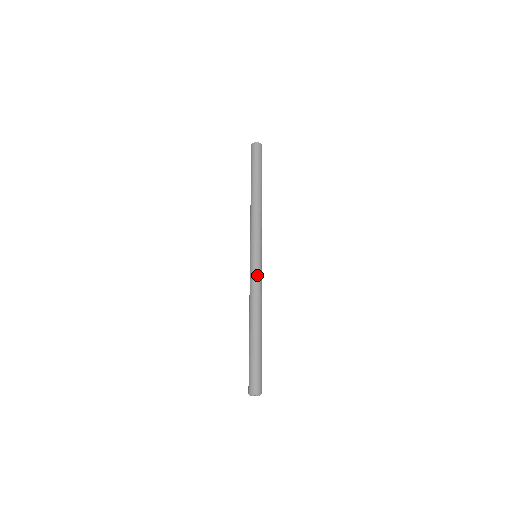
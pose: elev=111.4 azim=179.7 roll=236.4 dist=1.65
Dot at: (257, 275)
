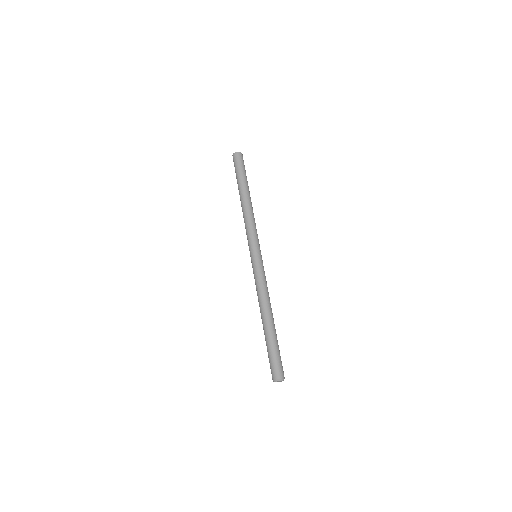
Dot at: (259, 273)
